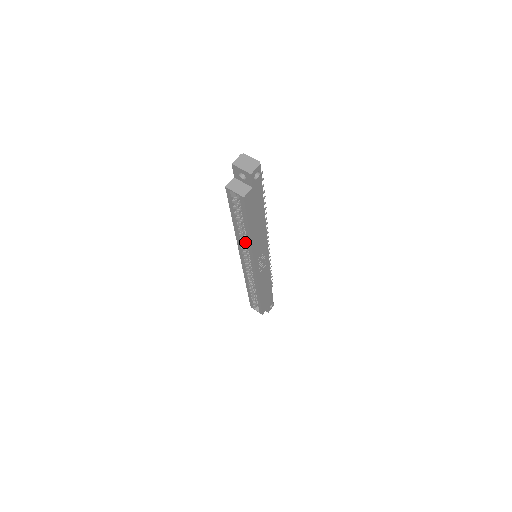
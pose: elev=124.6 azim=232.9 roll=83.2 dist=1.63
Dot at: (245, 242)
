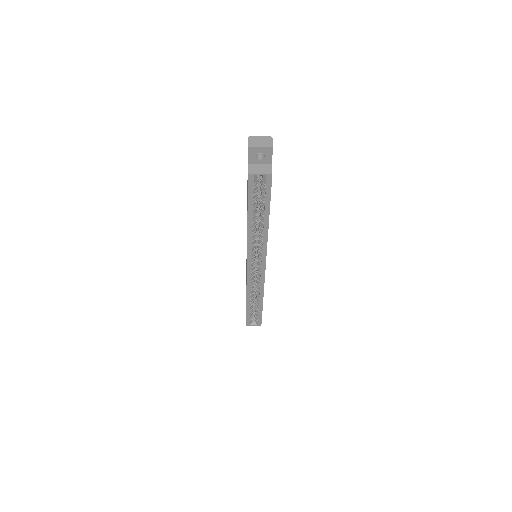
Dot at: (254, 239)
